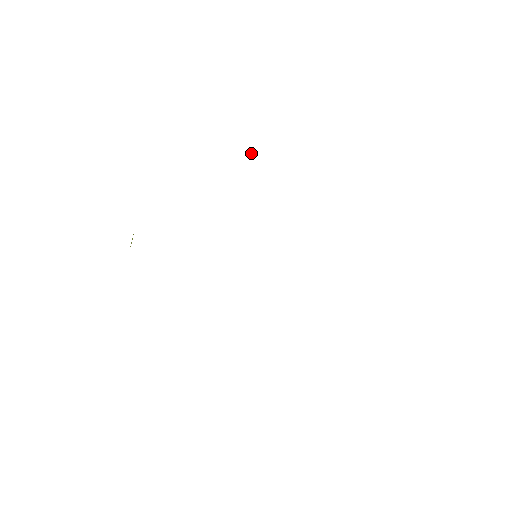
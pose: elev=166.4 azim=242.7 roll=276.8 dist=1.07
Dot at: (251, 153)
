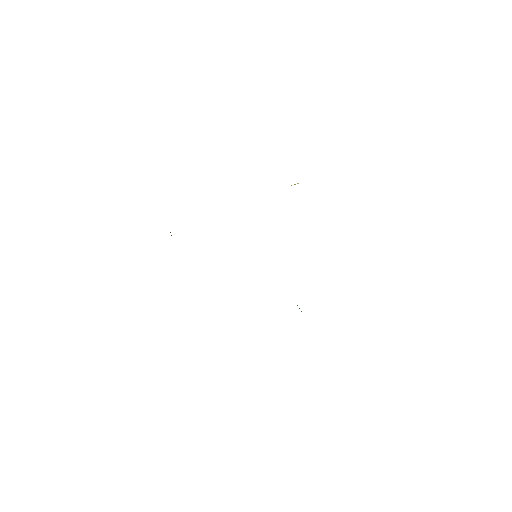
Dot at: occluded
